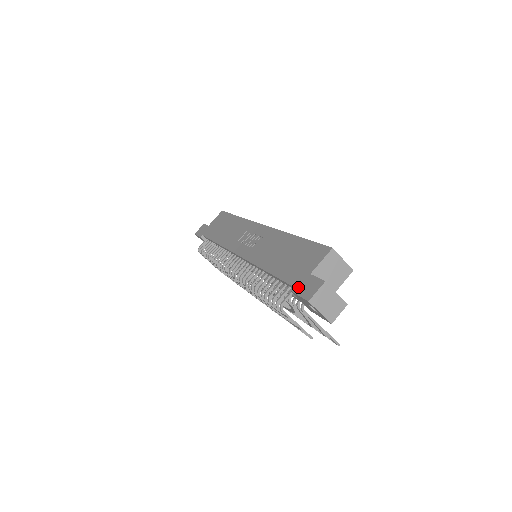
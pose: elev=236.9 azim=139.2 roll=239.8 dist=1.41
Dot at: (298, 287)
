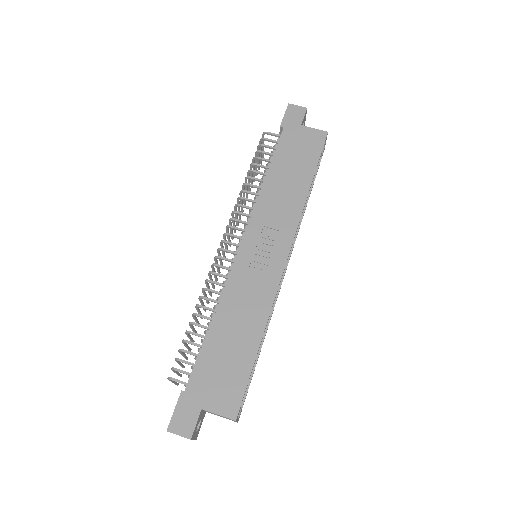
Dot at: (185, 402)
